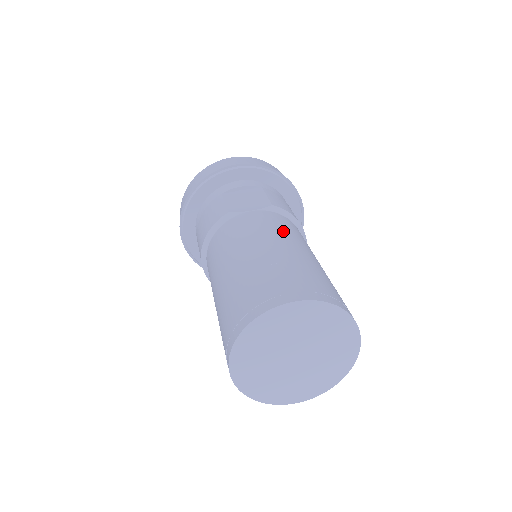
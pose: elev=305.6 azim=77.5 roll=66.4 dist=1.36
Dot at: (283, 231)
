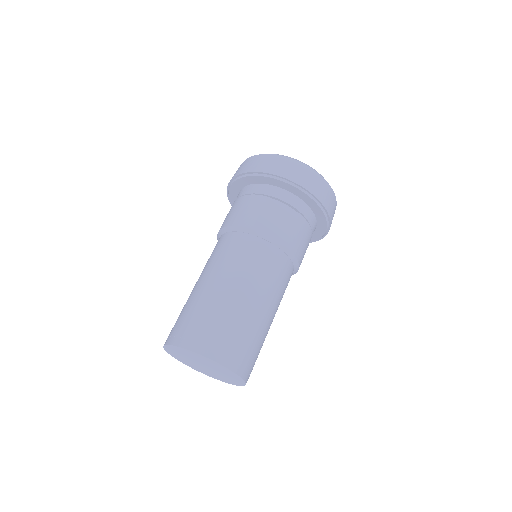
Dot at: (268, 281)
